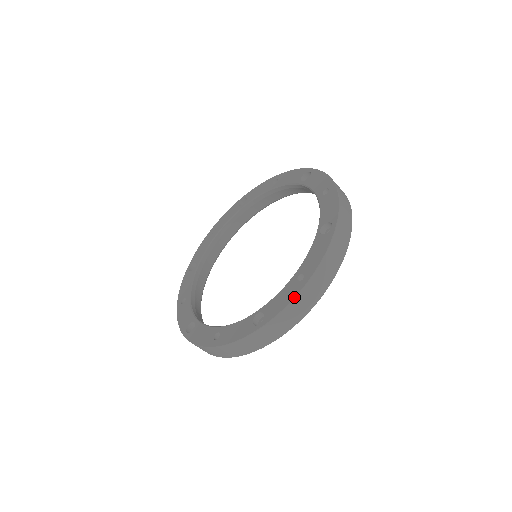
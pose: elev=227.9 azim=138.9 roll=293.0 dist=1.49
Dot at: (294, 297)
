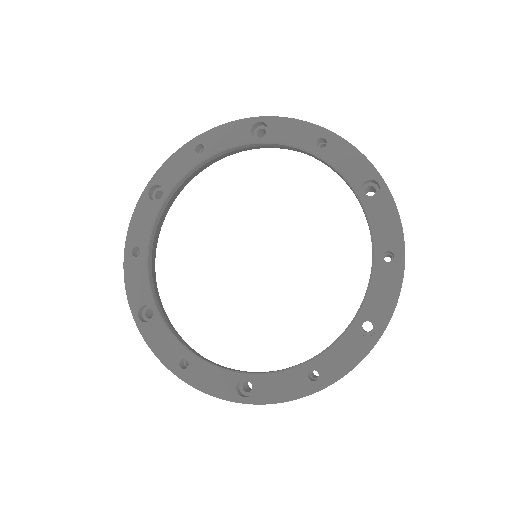
Dot at: (297, 398)
